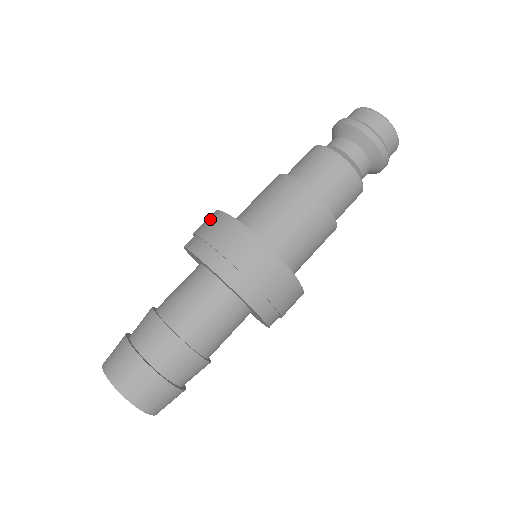
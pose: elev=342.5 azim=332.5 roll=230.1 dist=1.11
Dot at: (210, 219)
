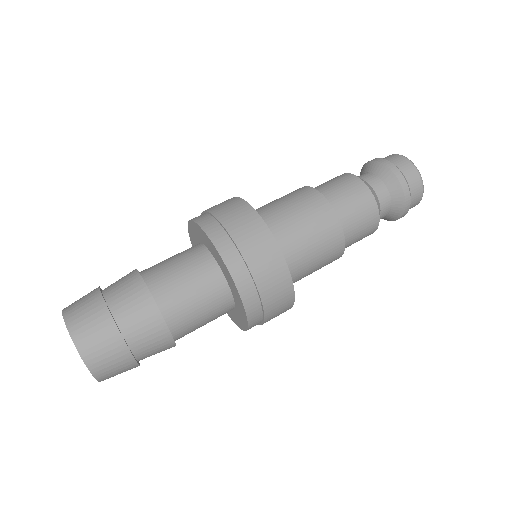
Dot at: (225, 201)
